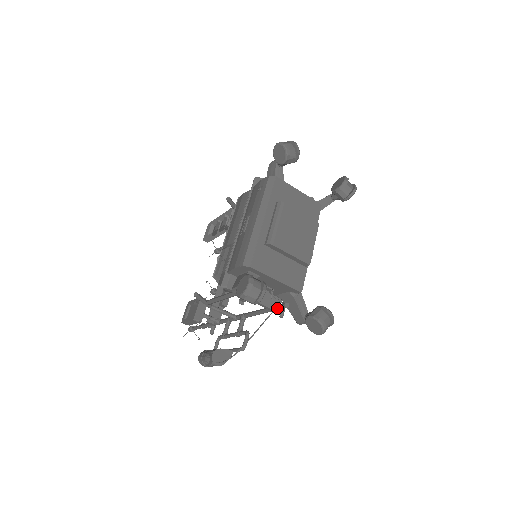
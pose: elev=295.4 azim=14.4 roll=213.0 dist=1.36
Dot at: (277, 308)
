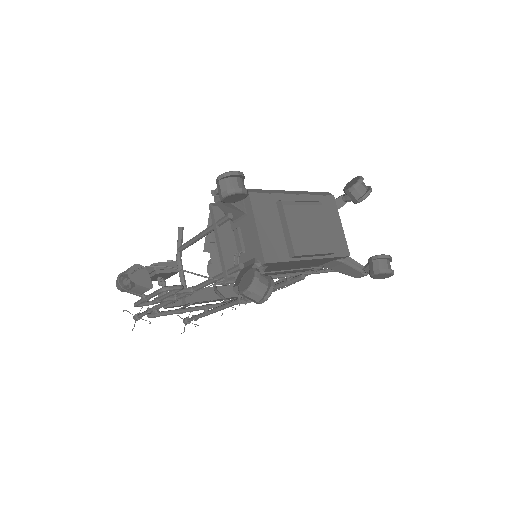
Dot at: (230, 268)
